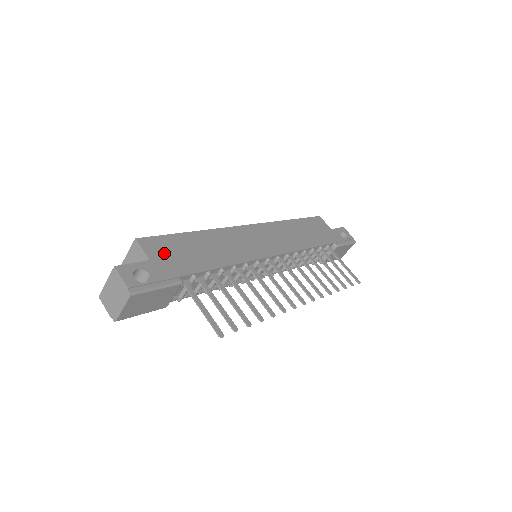
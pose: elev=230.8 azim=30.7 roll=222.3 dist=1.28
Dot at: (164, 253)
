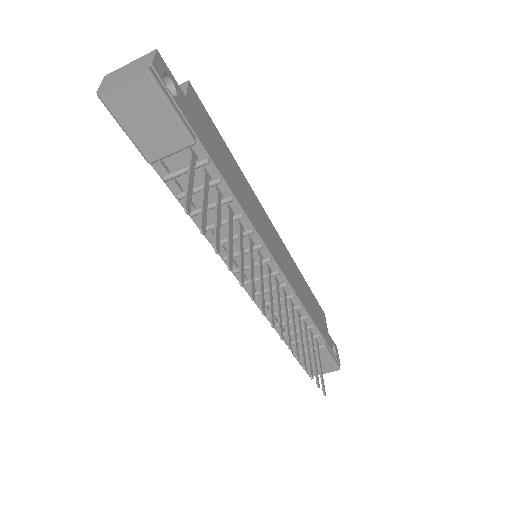
Dot at: (200, 117)
